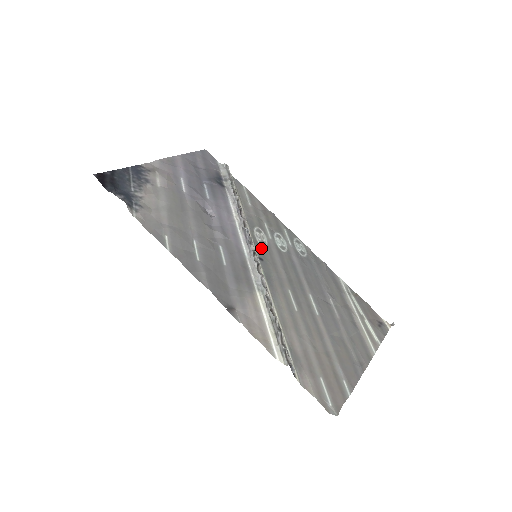
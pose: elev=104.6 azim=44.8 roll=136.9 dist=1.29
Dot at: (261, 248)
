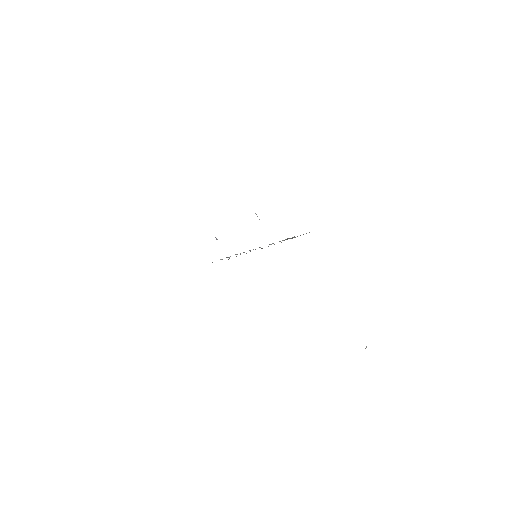
Dot at: occluded
